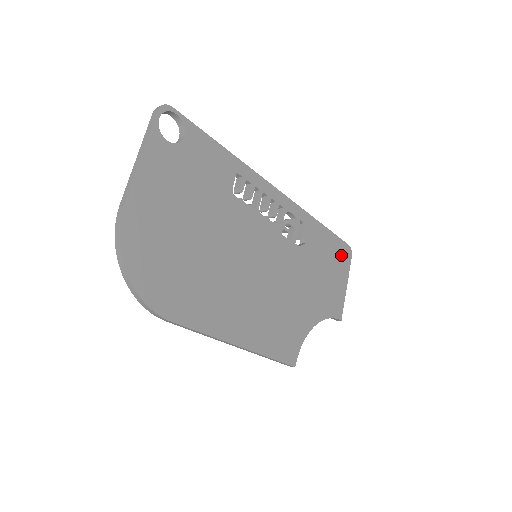
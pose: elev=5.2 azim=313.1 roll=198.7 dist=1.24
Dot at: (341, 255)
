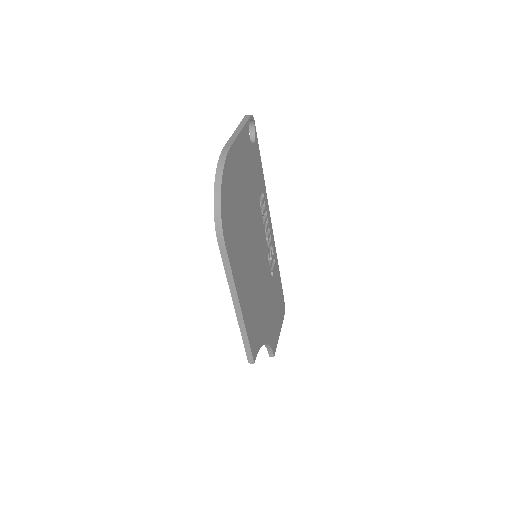
Dot at: (282, 307)
